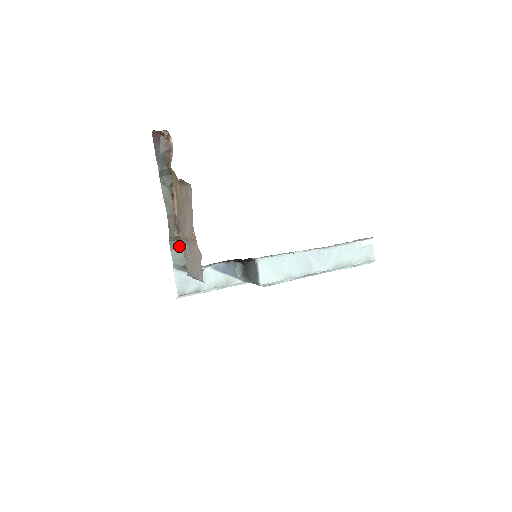
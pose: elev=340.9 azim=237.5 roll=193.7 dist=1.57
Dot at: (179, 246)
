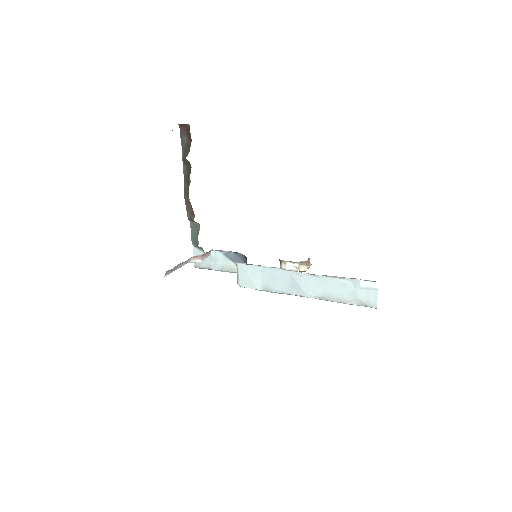
Dot at: (196, 228)
